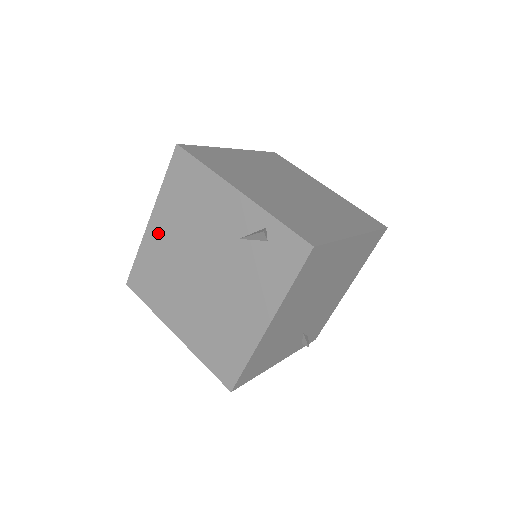
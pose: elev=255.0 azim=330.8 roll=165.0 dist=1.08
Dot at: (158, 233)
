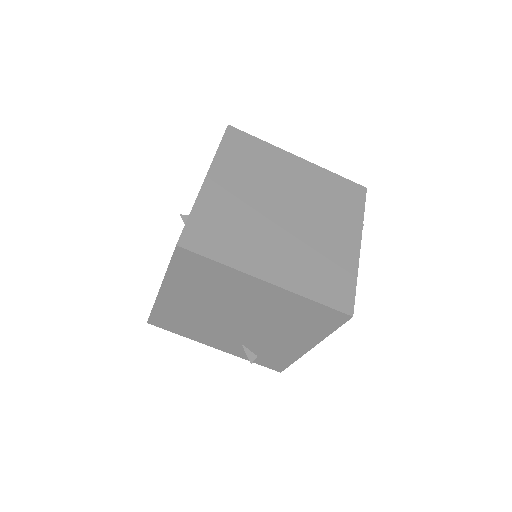
Dot at: occluded
